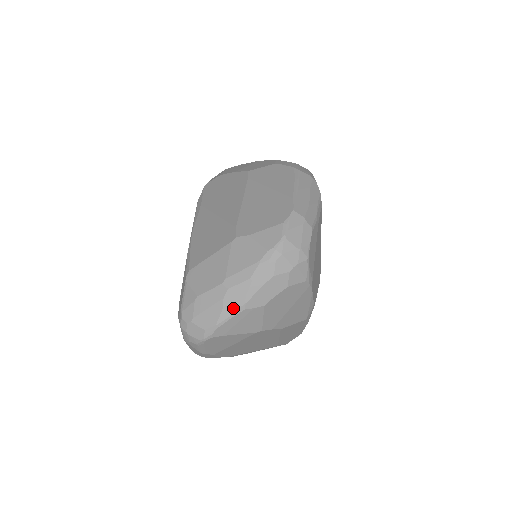
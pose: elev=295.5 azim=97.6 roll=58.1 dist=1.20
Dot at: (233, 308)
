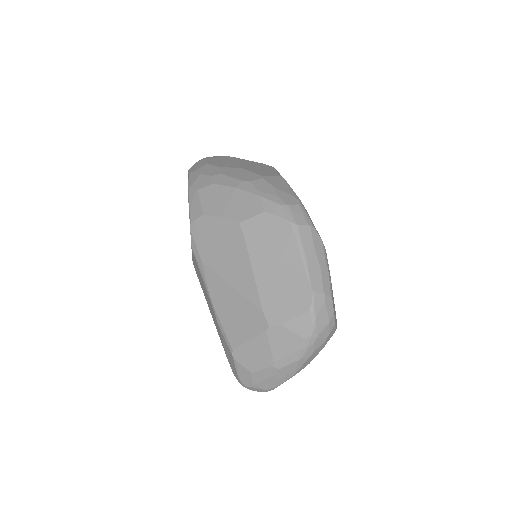
Dot at: (287, 377)
